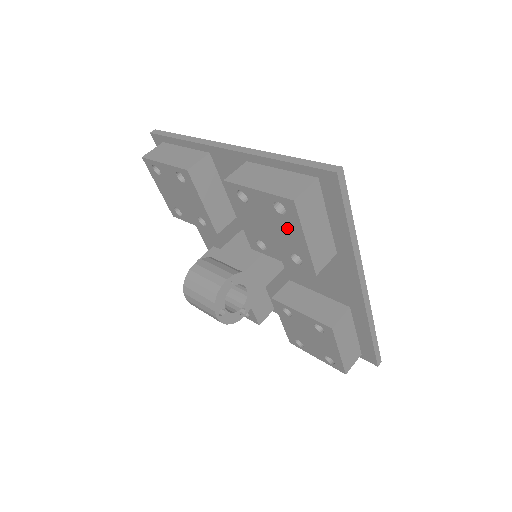
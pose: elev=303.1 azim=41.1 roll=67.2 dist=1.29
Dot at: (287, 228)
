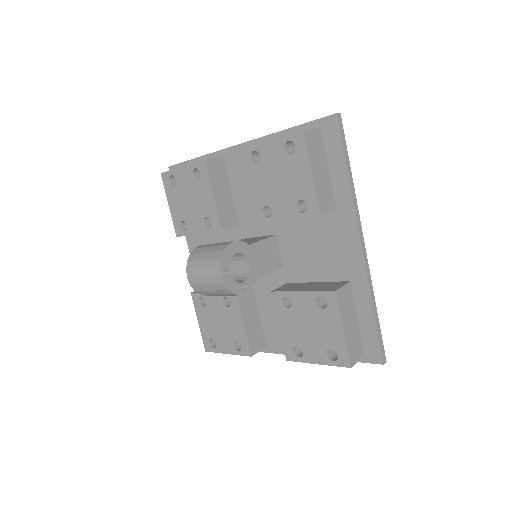
Dot at: (295, 169)
